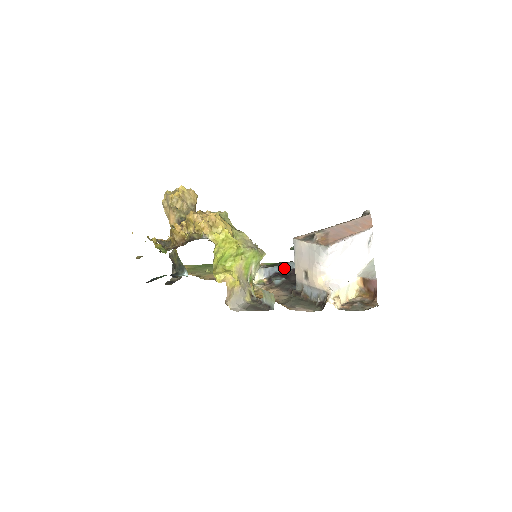
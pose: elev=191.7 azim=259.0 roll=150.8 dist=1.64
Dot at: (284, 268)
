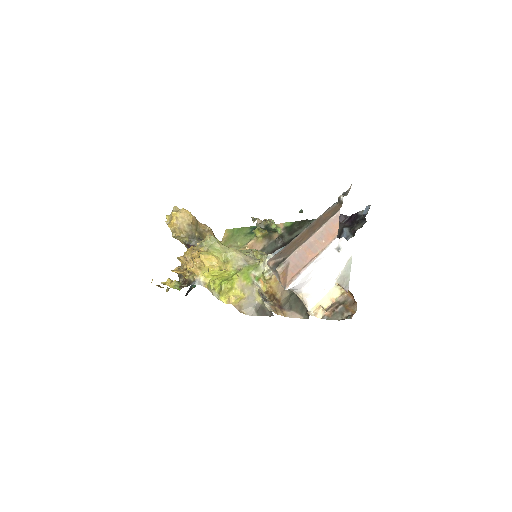
Dot at: occluded
